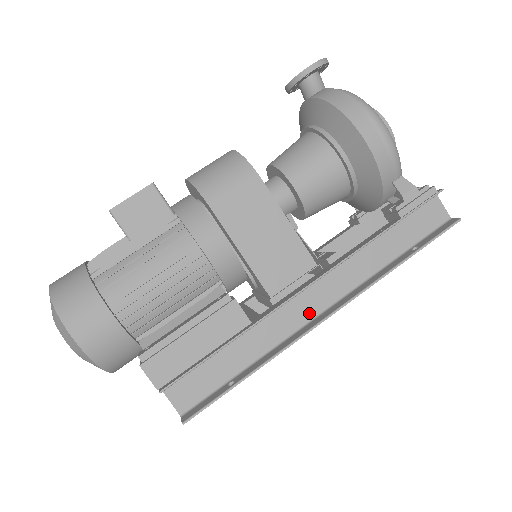
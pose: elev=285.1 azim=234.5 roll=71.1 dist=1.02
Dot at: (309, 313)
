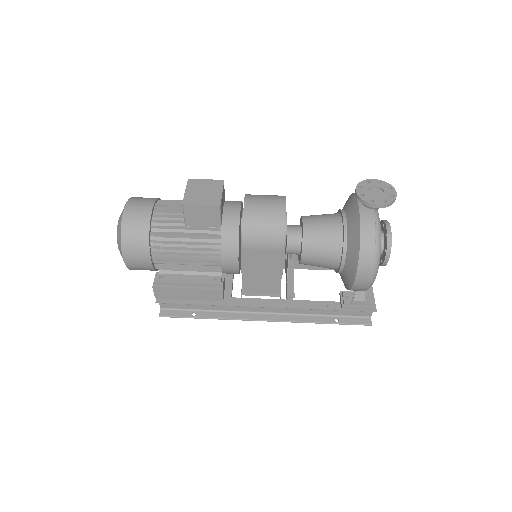
Dot at: (257, 310)
